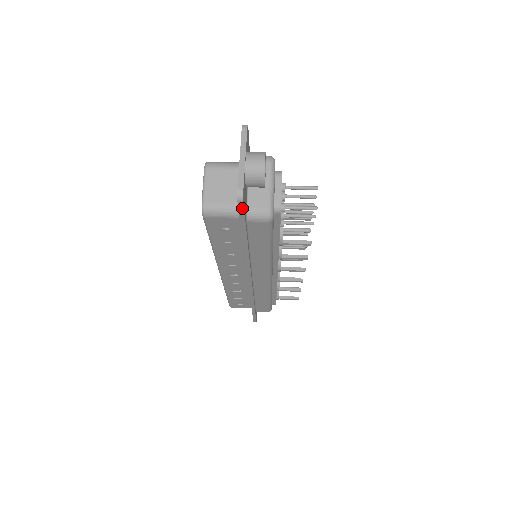
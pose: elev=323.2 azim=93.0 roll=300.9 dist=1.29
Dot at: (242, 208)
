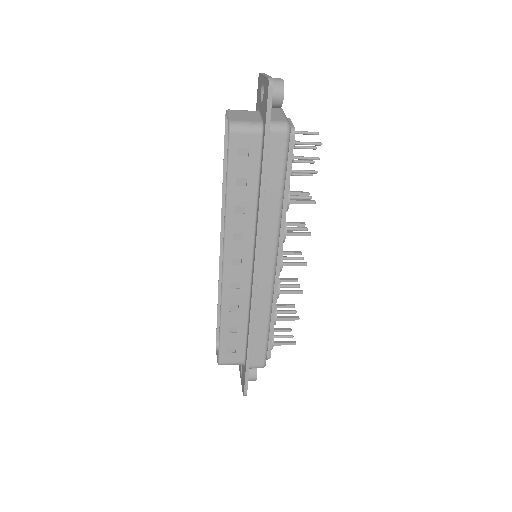
Dot at: (271, 97)
